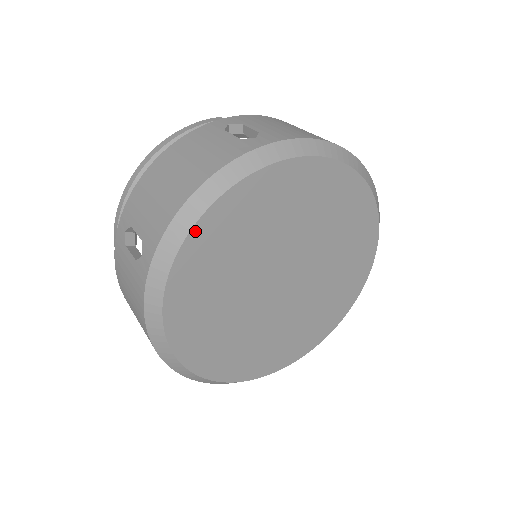
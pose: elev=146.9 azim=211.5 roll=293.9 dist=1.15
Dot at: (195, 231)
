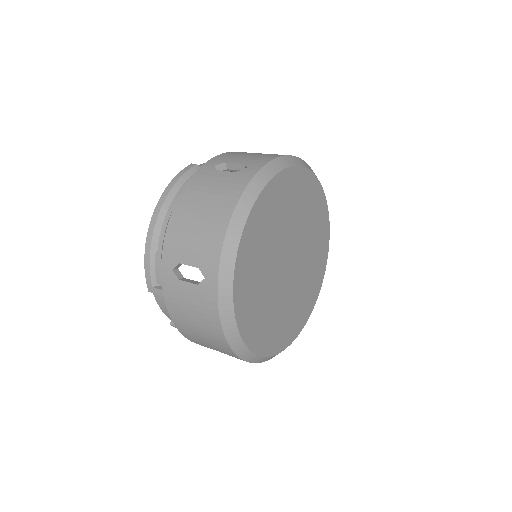
Dot at: (241, 244)
